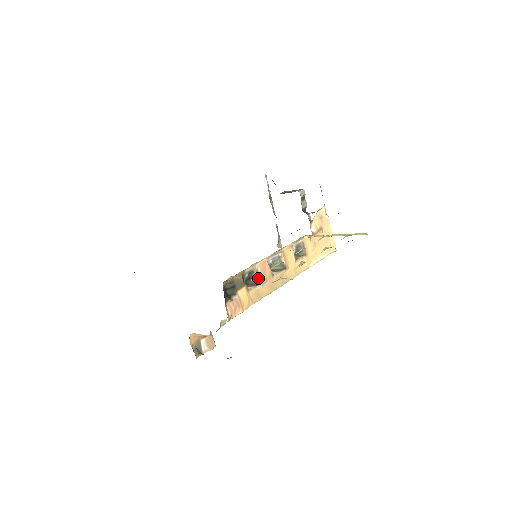
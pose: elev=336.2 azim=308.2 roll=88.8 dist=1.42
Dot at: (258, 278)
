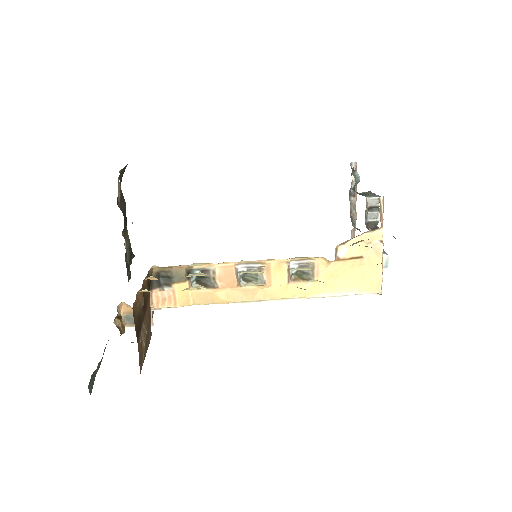
Dot at: occluded
